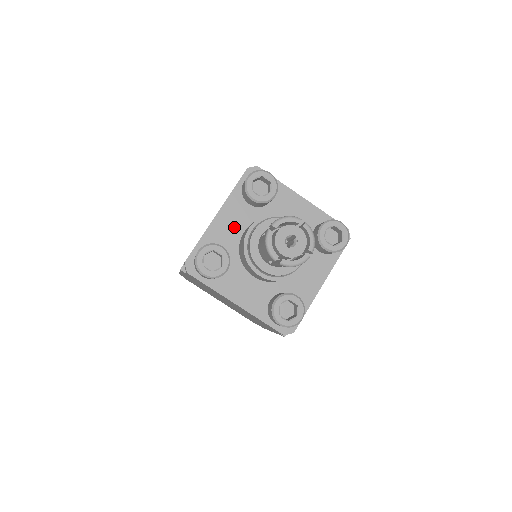
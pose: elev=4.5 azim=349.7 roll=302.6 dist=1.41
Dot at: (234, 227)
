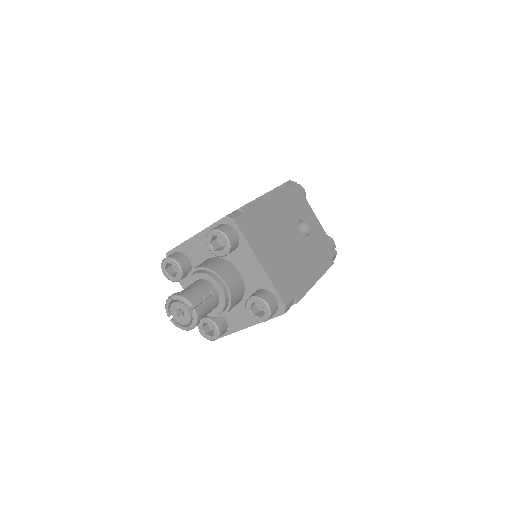
Dot at: (202, 251)
